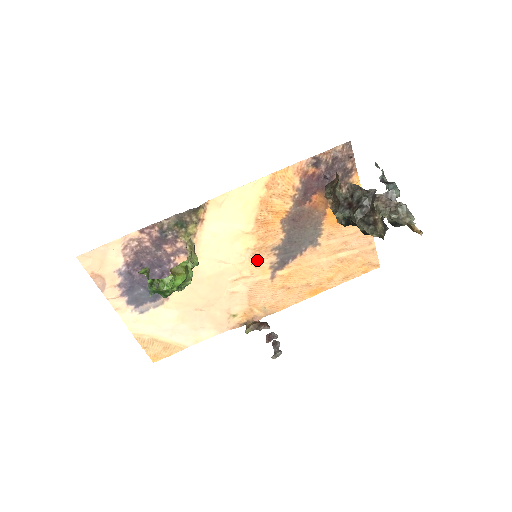
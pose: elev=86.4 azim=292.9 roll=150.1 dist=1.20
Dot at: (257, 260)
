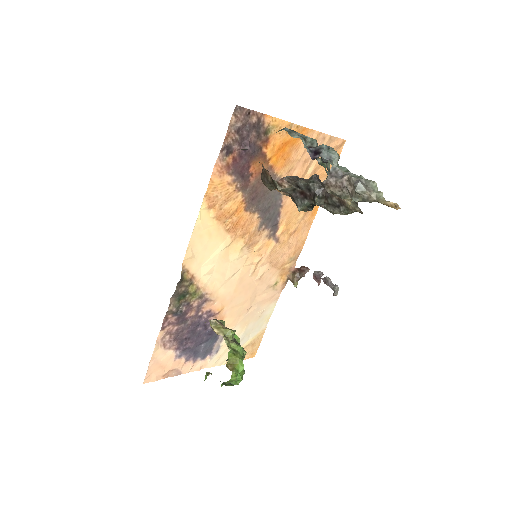
Dot at: (255, 246)
